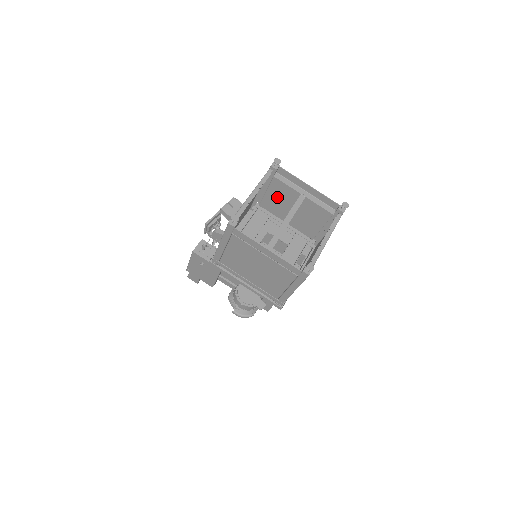
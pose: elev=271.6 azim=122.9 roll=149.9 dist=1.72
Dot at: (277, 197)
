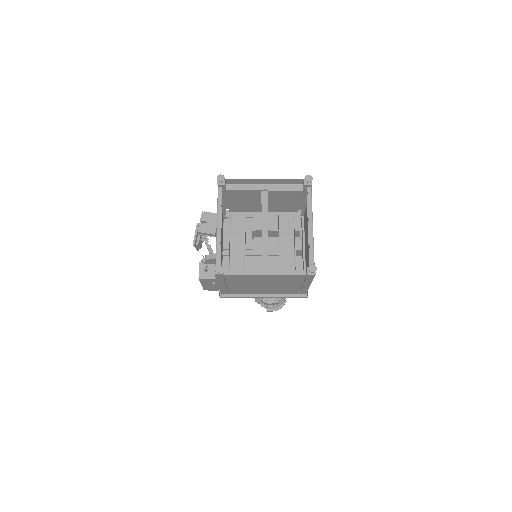
Dot at: (241, 200)
